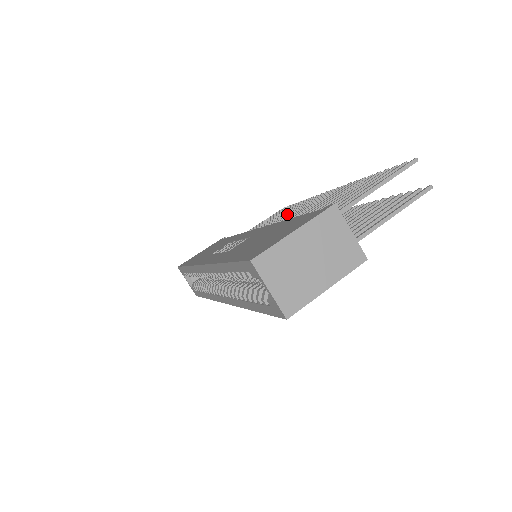
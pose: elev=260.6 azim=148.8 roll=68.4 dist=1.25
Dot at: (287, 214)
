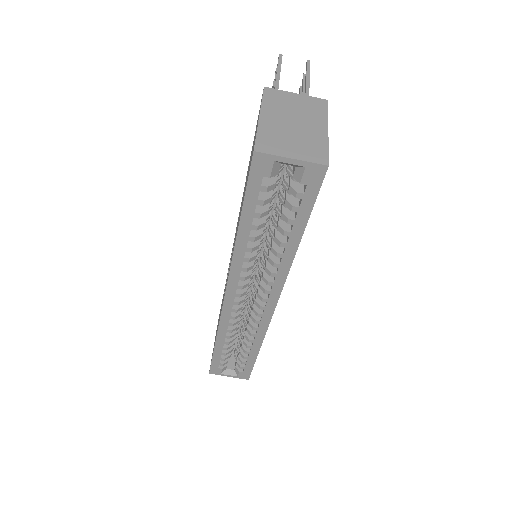
Dot at: occluded
